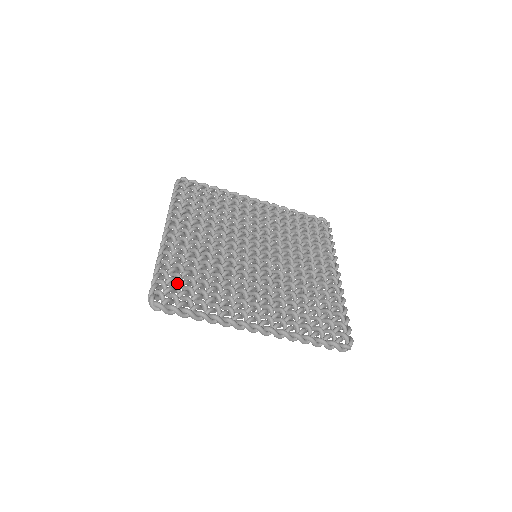
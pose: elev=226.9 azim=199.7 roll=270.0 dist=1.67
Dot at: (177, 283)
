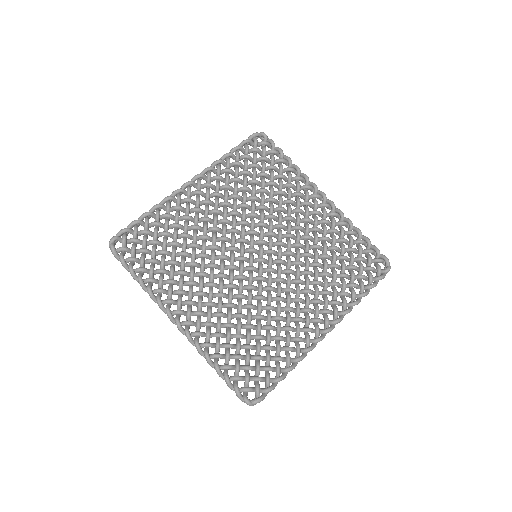
Dot at: (145, 239)
